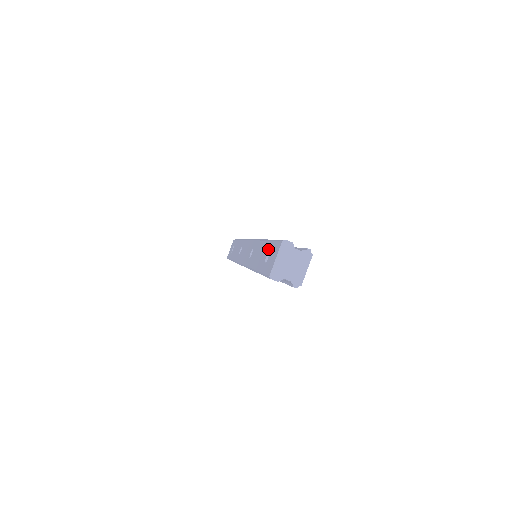
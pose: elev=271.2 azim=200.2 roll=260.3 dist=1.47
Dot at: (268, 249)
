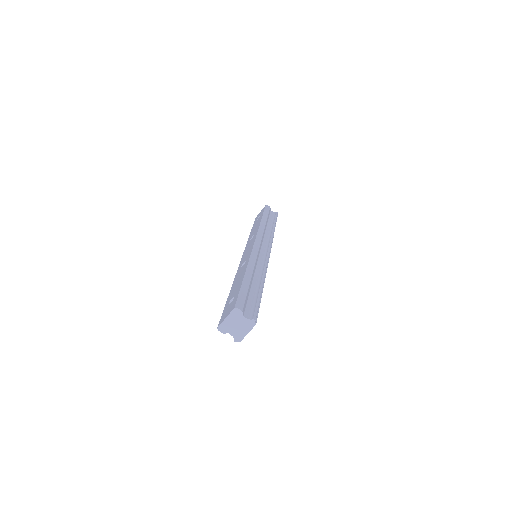
Dot at: (236, 293)
